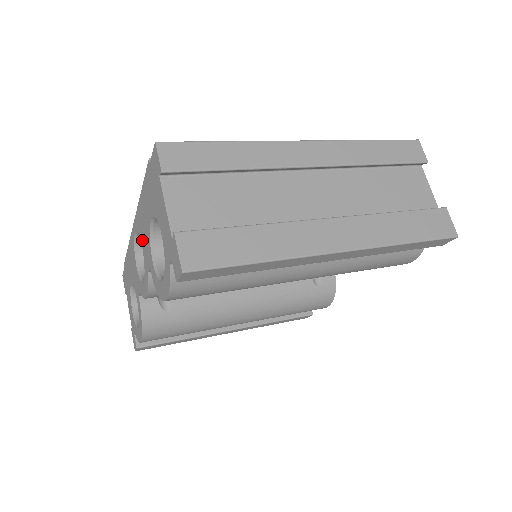
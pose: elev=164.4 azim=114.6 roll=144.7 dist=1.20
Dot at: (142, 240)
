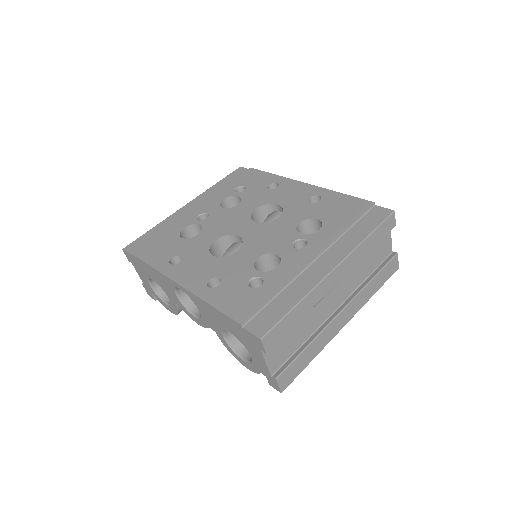
Dot at: (202, 312)
